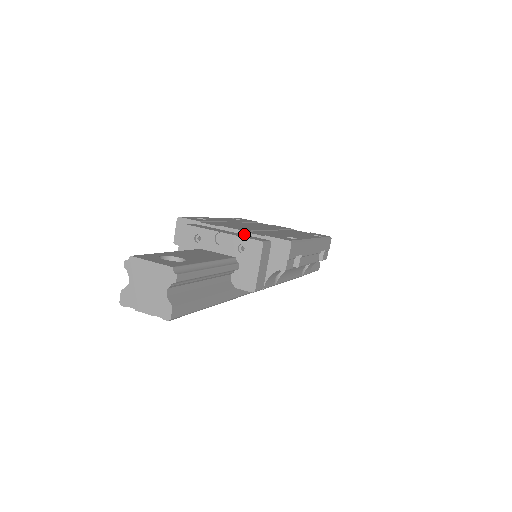
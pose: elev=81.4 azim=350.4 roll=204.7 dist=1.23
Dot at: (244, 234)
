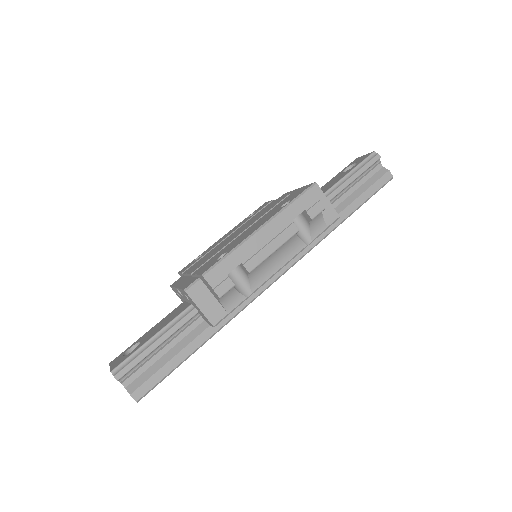
Dot at: (193, 276)
